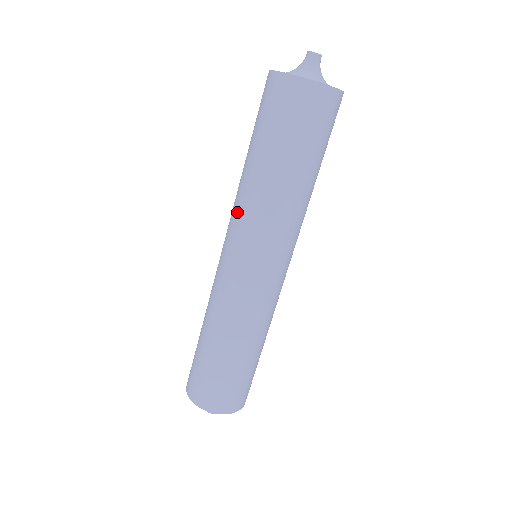
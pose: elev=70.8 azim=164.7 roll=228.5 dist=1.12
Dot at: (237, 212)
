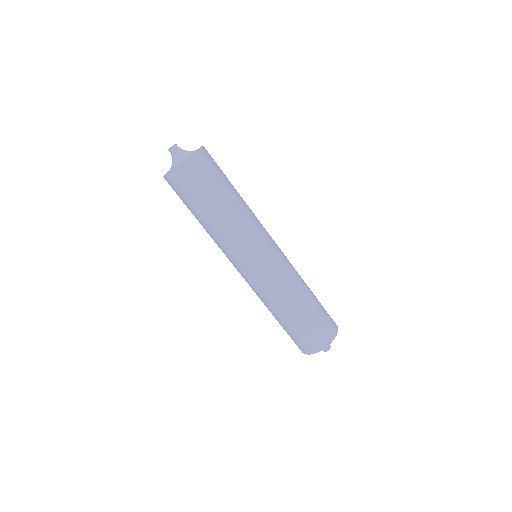
Dot at: (225, 248)
